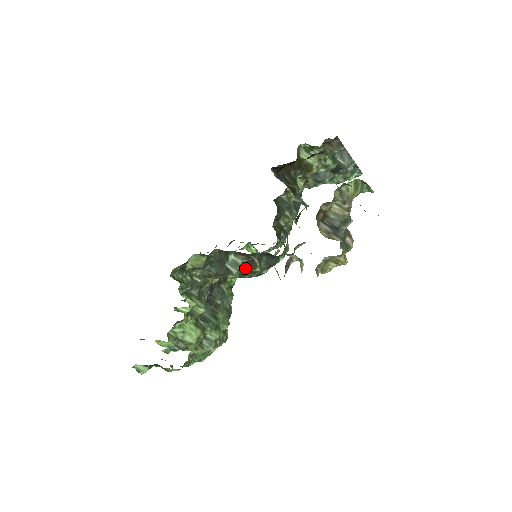
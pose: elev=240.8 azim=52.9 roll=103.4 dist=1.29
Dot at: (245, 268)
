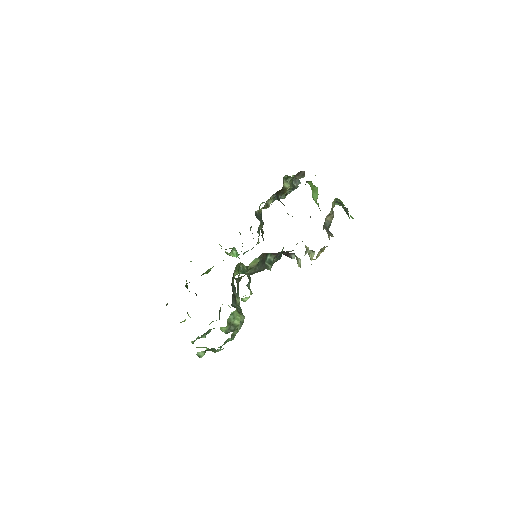
Dot at: occluded
